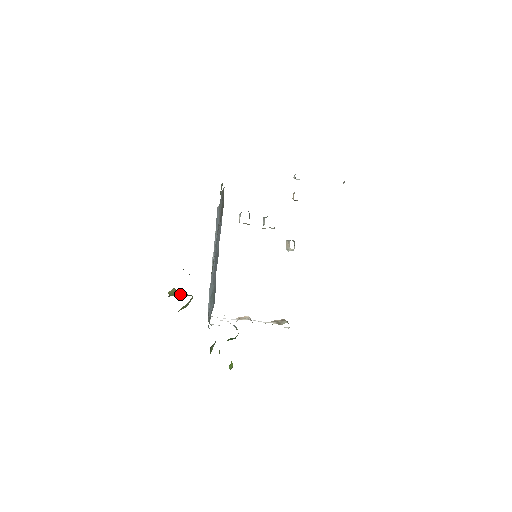
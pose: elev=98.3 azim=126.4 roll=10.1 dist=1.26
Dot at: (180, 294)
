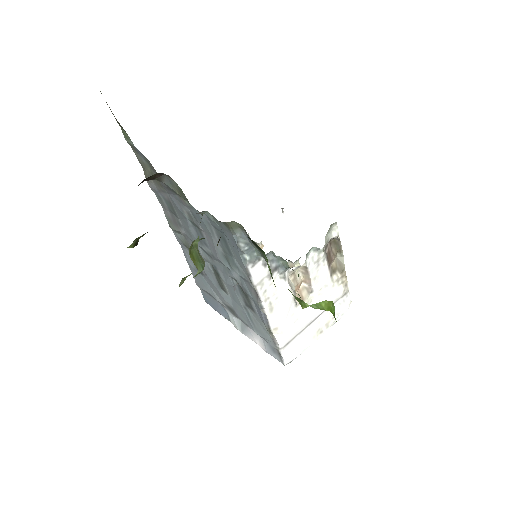
Dot at: occluded
